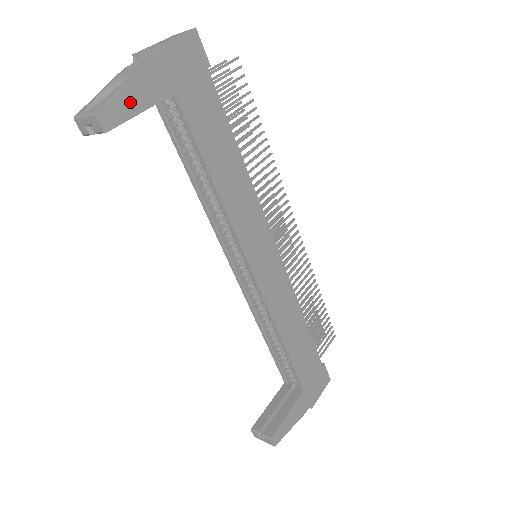
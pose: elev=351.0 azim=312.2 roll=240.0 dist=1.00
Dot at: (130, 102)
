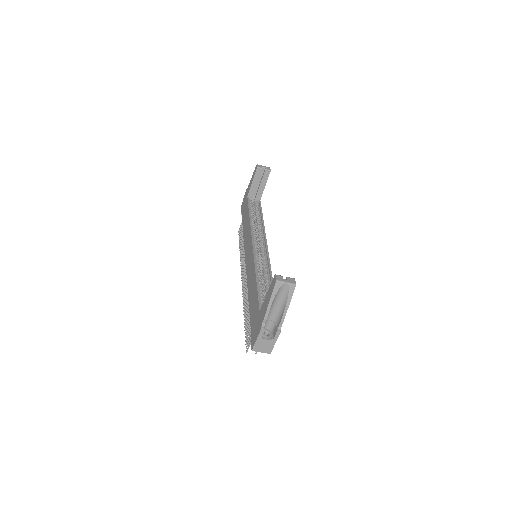
Dot at: occluded
